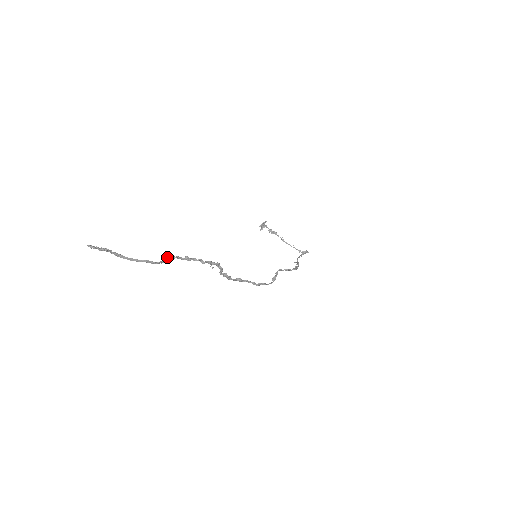
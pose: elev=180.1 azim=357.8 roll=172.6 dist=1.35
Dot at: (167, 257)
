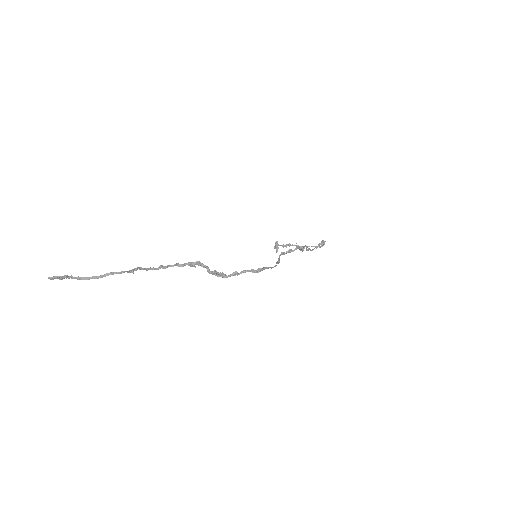
Dot at: (135, 268)
